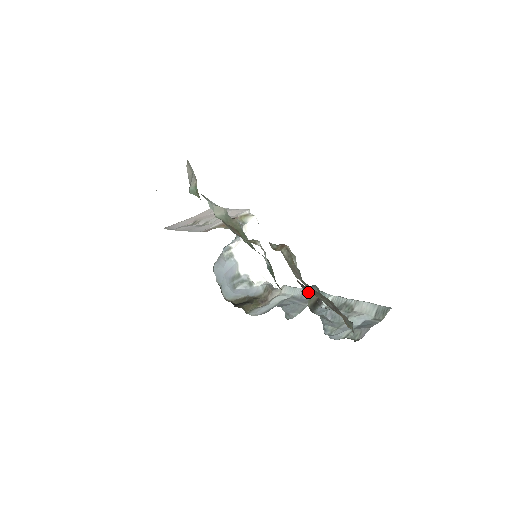
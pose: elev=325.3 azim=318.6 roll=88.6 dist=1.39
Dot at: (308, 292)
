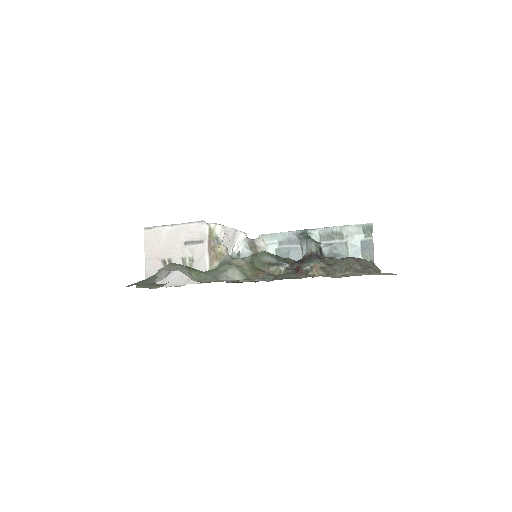
Dot at: (315, 252)
